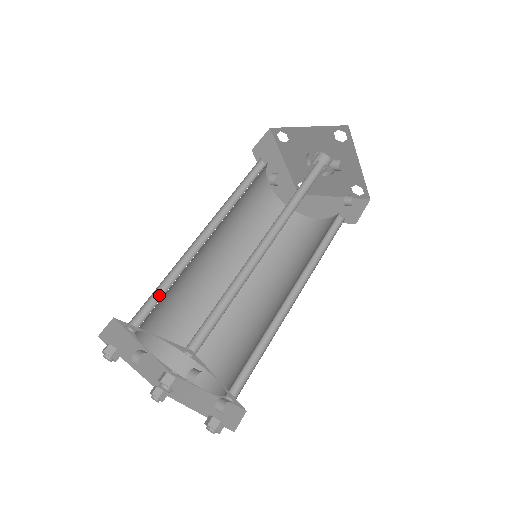
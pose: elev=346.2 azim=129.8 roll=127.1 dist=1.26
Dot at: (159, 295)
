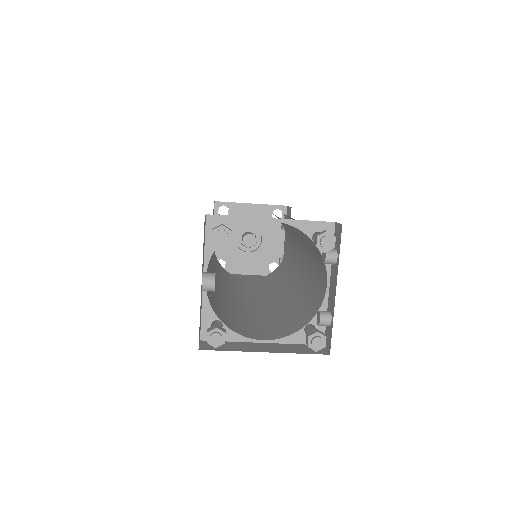
Dot at: occluded
